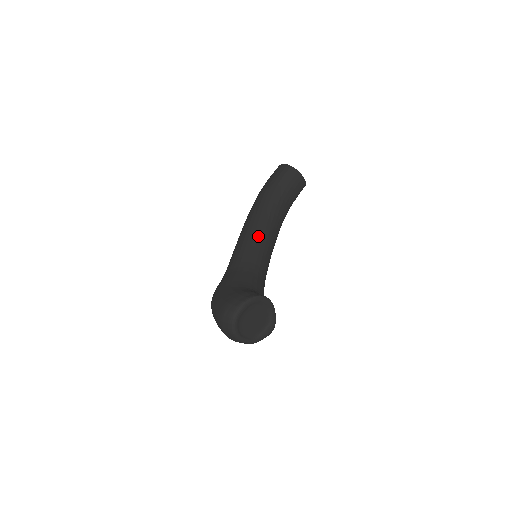
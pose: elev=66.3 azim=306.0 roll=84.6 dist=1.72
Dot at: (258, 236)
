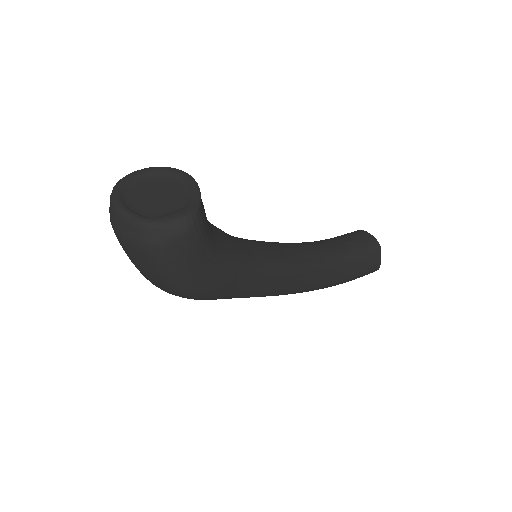
Dot at: occluded
